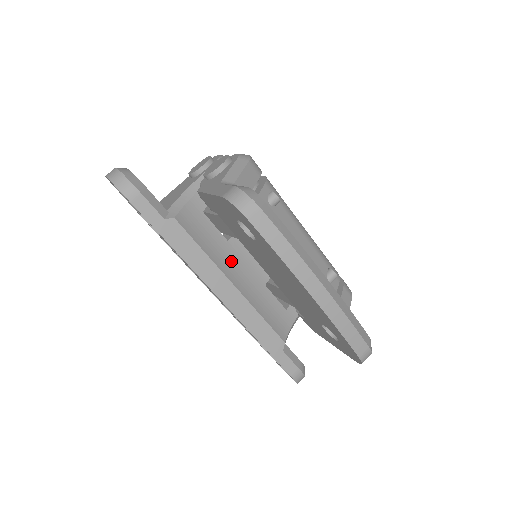
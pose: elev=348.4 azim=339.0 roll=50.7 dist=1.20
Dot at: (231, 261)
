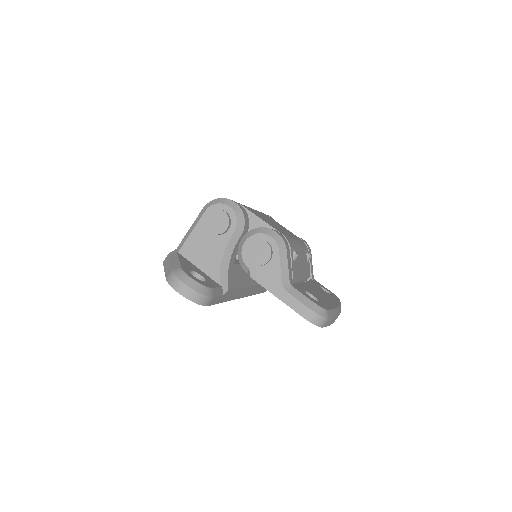
Dot at: (246, 273)
